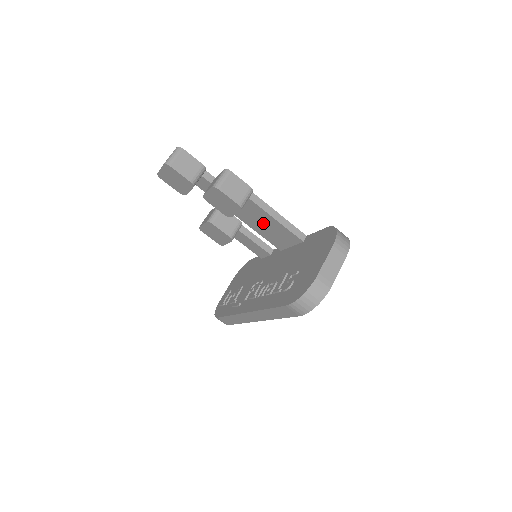
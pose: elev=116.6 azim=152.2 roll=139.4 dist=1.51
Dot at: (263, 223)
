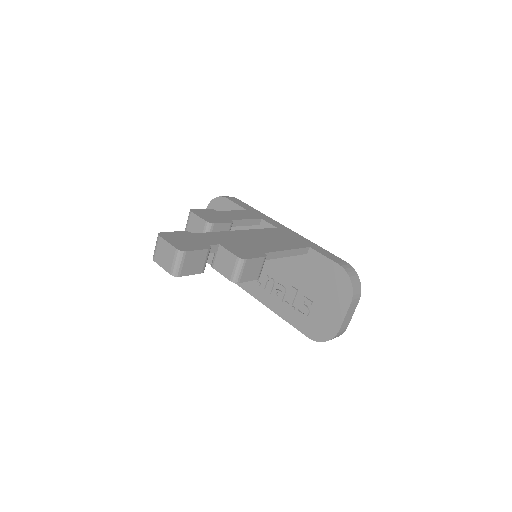
Dot at: occluded
